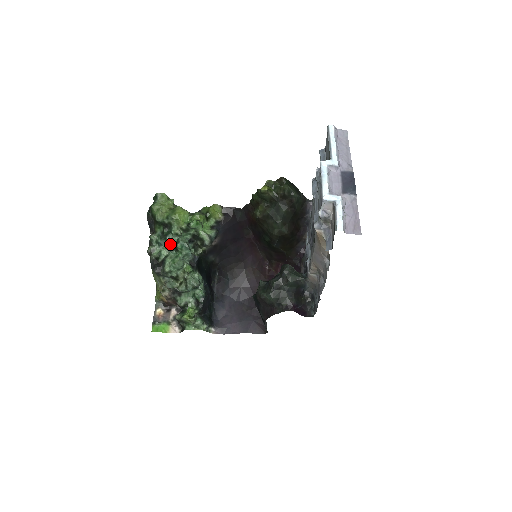
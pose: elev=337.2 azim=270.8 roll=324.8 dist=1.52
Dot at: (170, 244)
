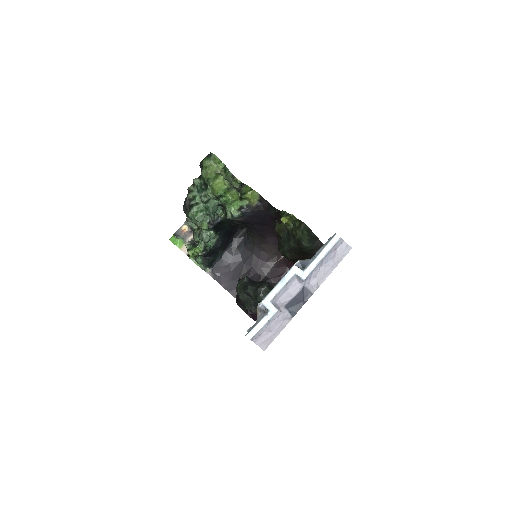
Dot at: (203, 198)
